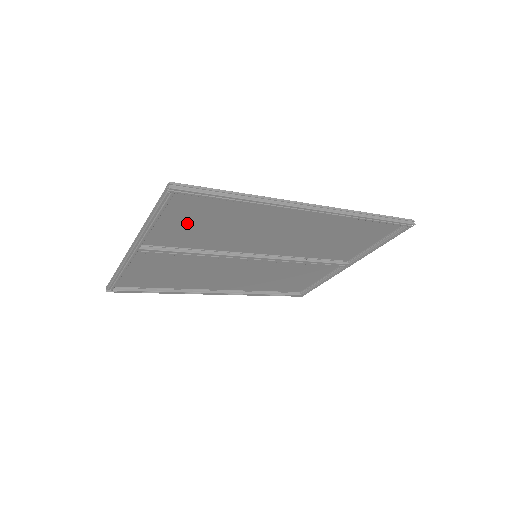
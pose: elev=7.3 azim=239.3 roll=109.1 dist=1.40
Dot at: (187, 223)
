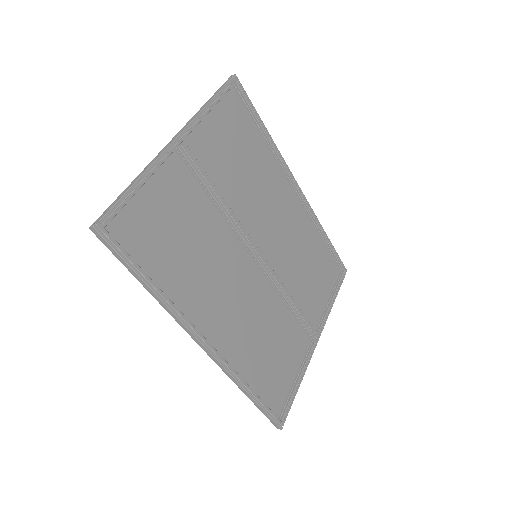
Dot at: (224, 141)
